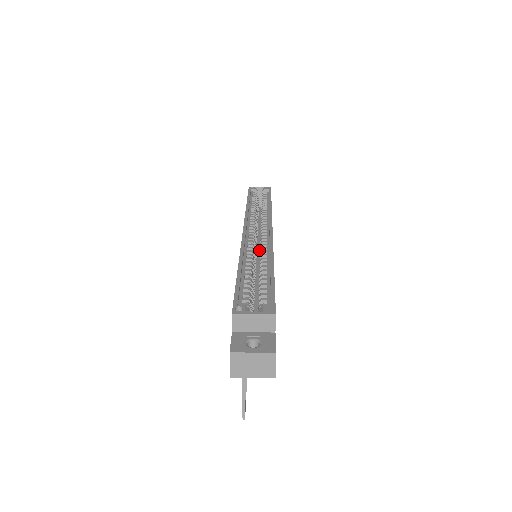
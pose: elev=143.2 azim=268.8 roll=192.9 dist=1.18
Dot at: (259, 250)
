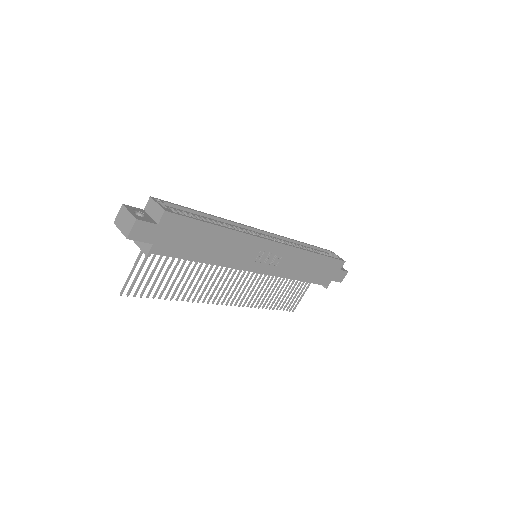
Dot at: occluded
